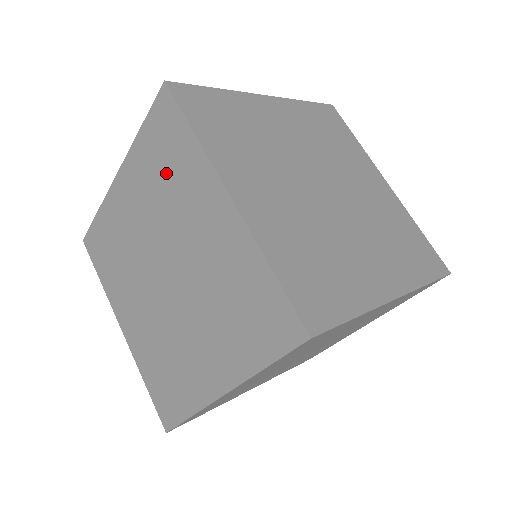
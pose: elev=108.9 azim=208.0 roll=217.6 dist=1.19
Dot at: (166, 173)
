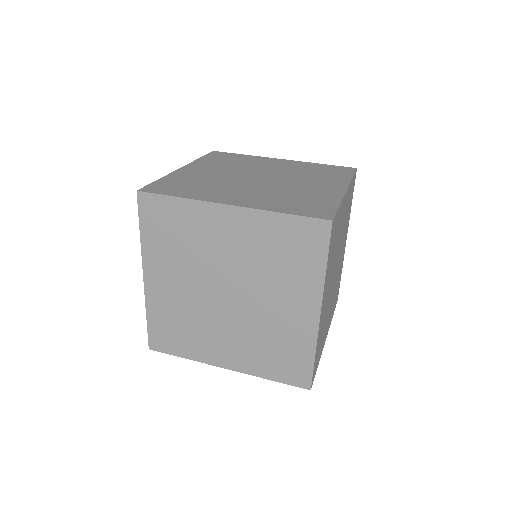
Dot at: (178, 237)
